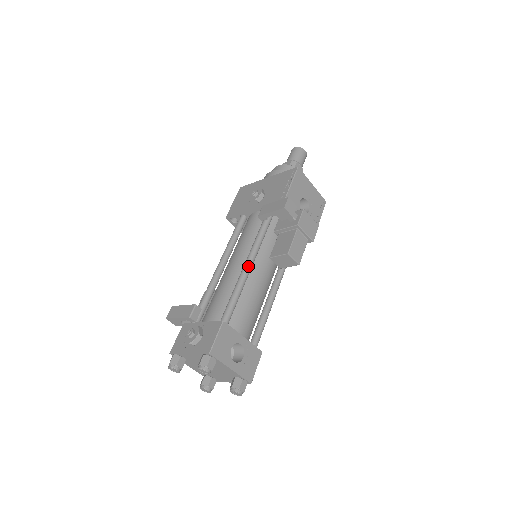
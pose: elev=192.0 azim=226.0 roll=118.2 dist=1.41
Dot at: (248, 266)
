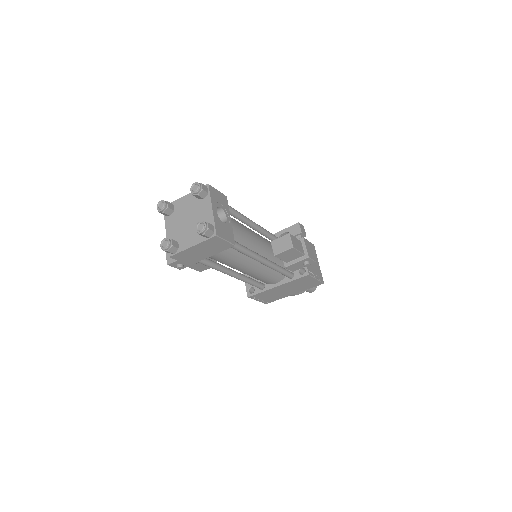
Dot at: (255, 223)
